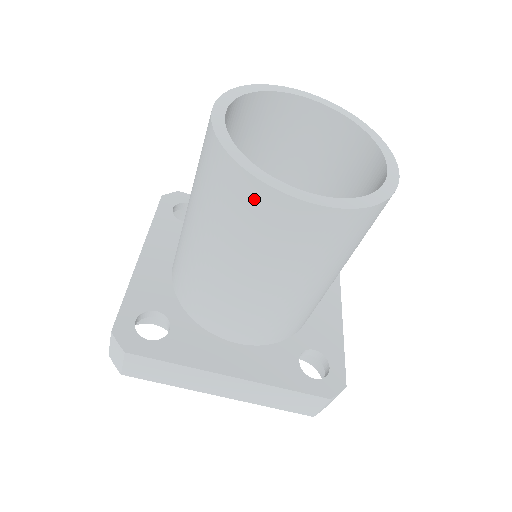
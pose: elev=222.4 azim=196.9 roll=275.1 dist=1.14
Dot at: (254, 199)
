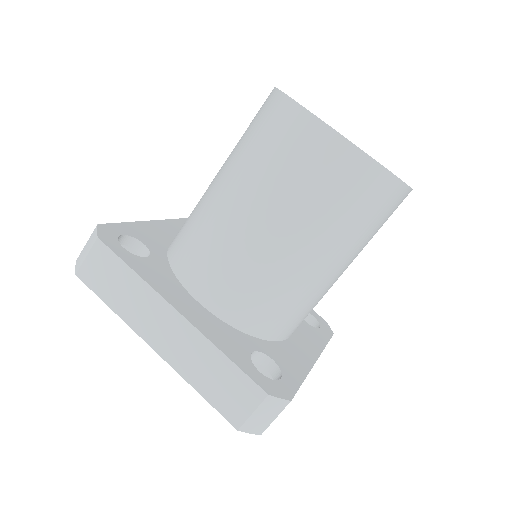
Dot at: (284, 119)
